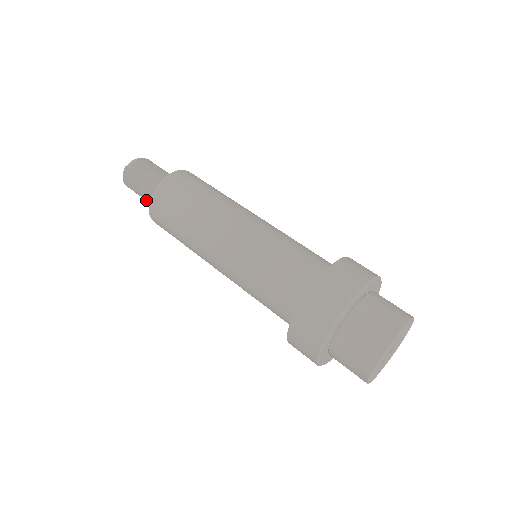
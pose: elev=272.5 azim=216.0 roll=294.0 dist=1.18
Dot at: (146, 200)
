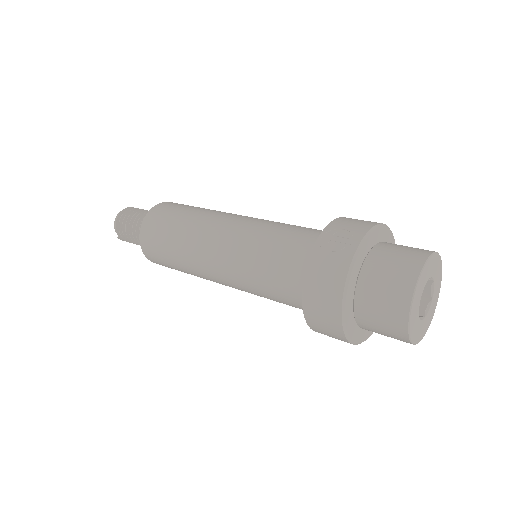
Dot at: occluded
